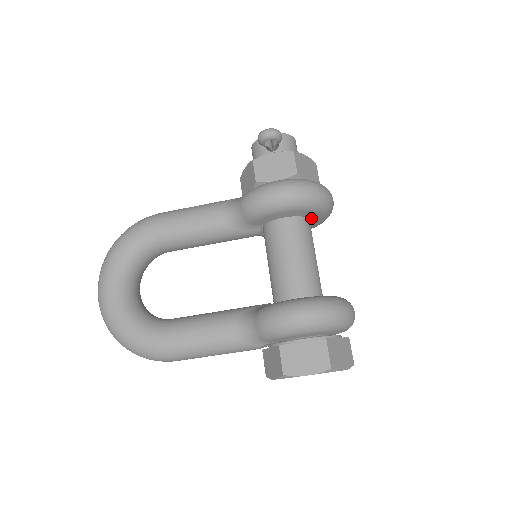
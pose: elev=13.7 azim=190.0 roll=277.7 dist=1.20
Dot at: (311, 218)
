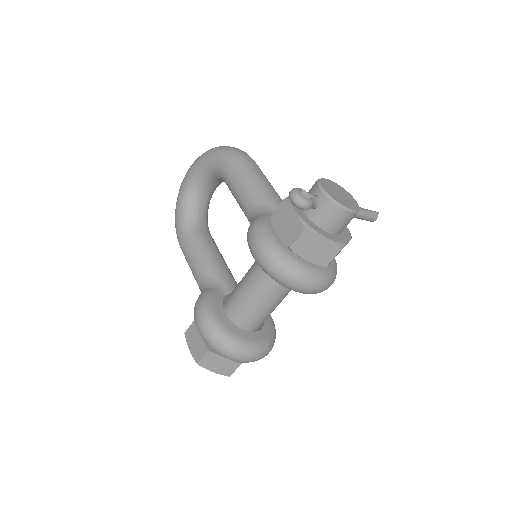
Dot at: occluded
